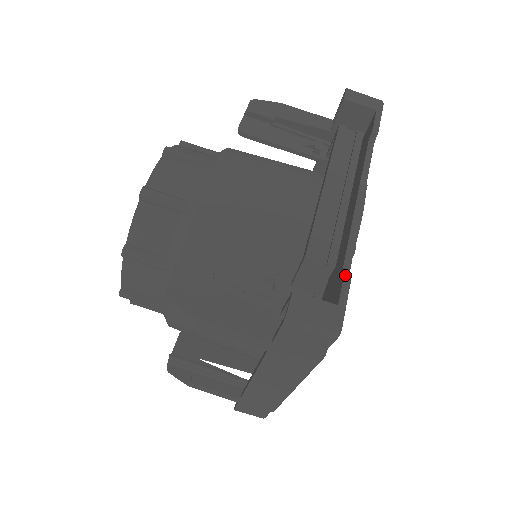
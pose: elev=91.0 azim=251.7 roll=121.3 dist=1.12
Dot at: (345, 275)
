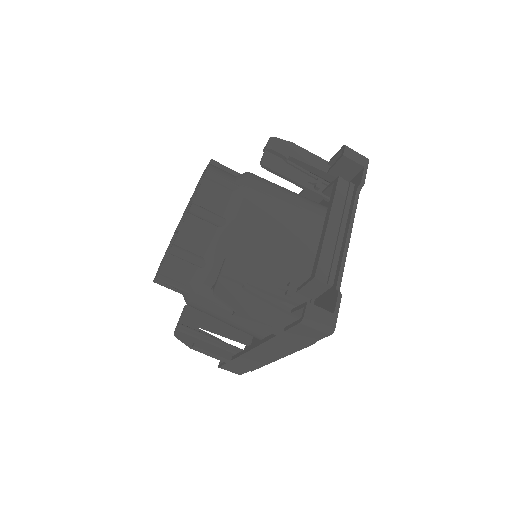
Dot at: (339, 293)
